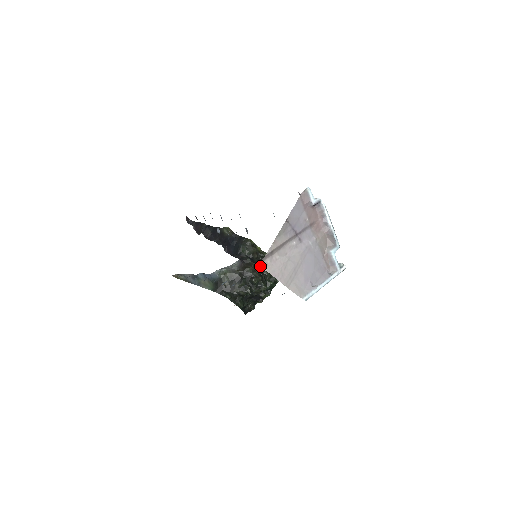
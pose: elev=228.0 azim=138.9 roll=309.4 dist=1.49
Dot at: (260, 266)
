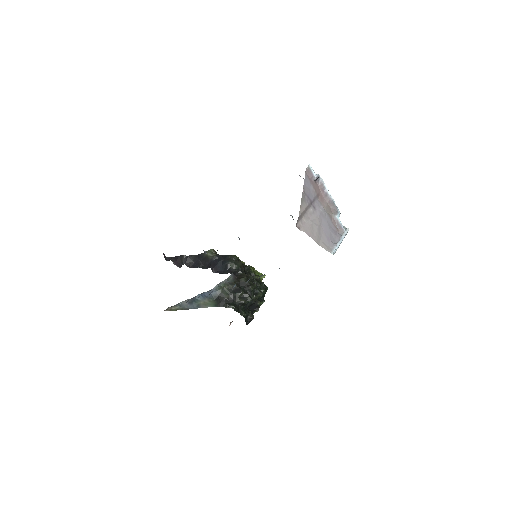
Dot at: (297, 227)
